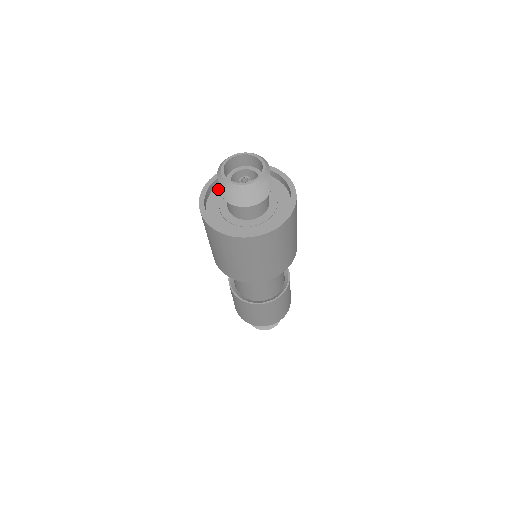
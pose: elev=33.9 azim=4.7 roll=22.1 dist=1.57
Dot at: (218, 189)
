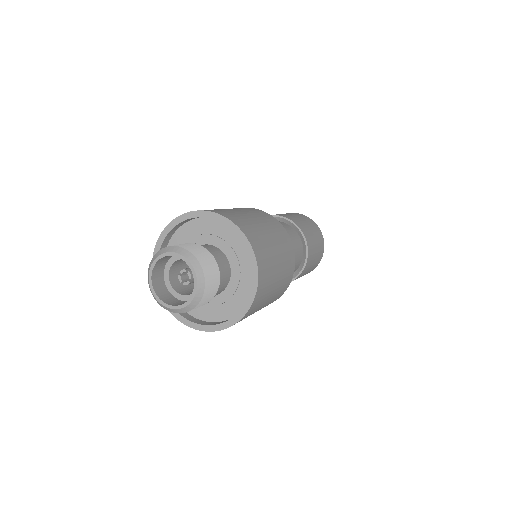
Dot at: (197, 224)
